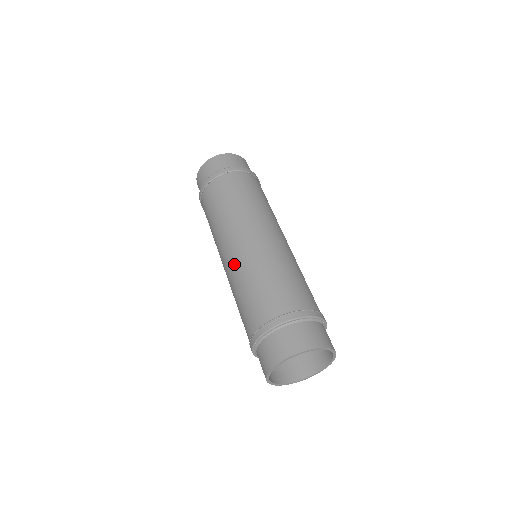
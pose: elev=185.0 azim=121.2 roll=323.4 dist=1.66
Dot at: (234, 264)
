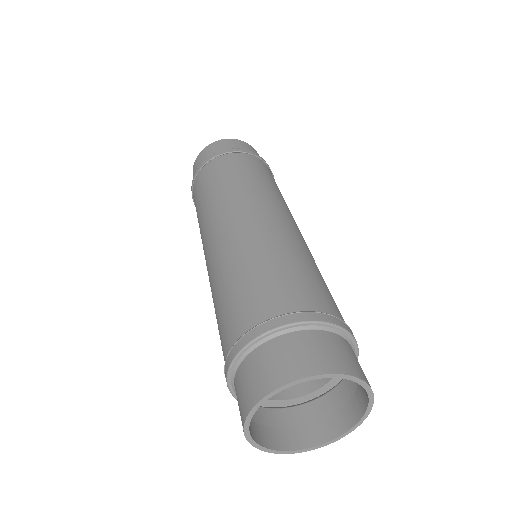
Dot at: (218, 252)
